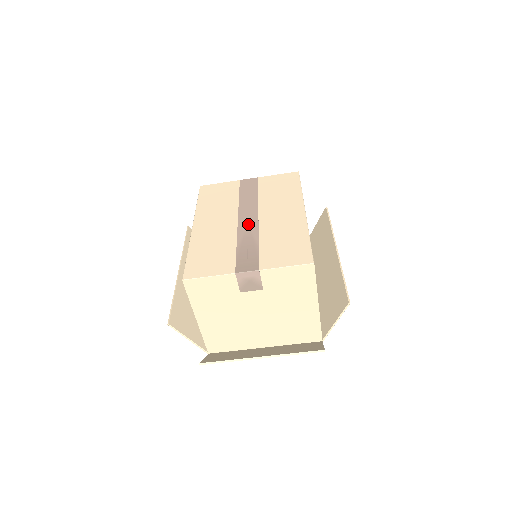
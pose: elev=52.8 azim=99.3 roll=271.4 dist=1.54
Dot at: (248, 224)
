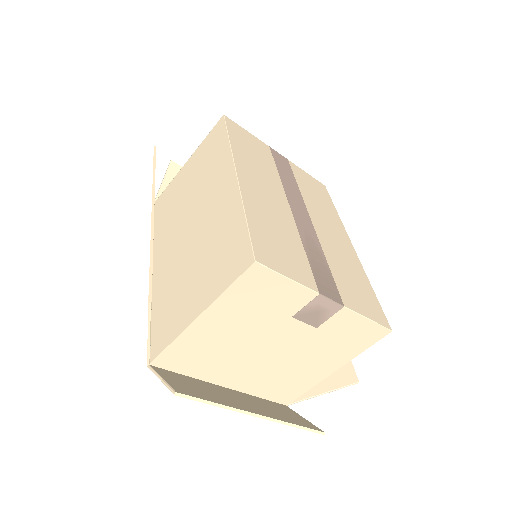
Dot at: (304, 222)
